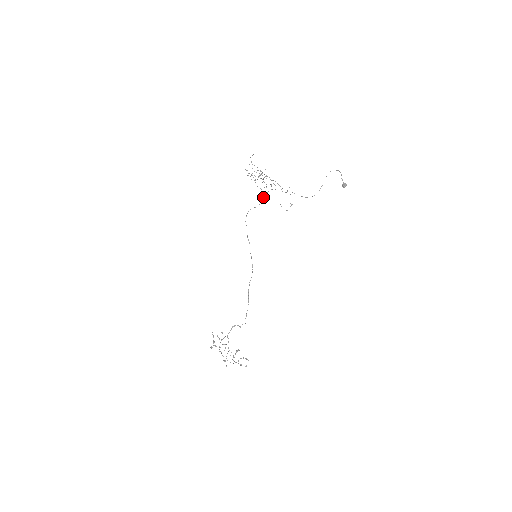
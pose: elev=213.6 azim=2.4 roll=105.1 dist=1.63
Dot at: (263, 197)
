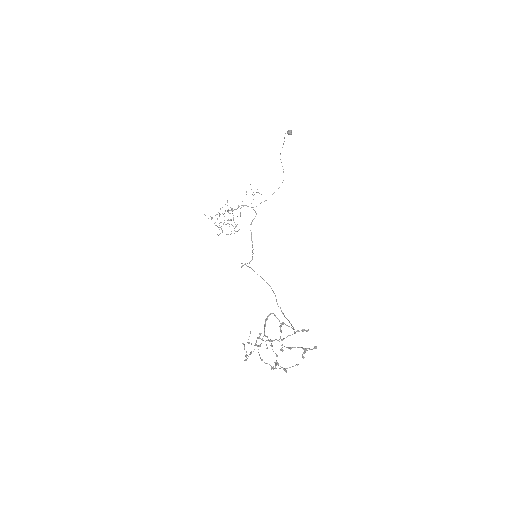
Dot at: occluded
